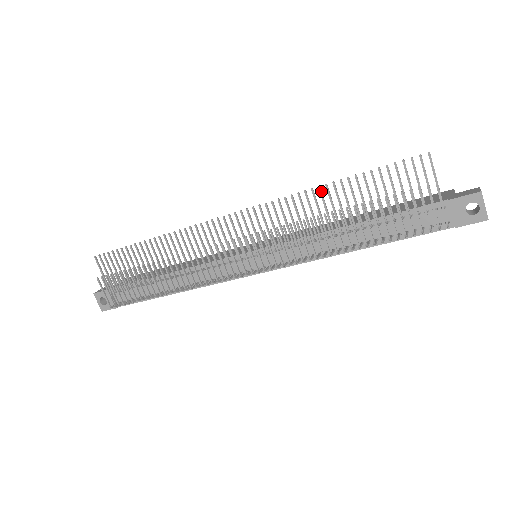
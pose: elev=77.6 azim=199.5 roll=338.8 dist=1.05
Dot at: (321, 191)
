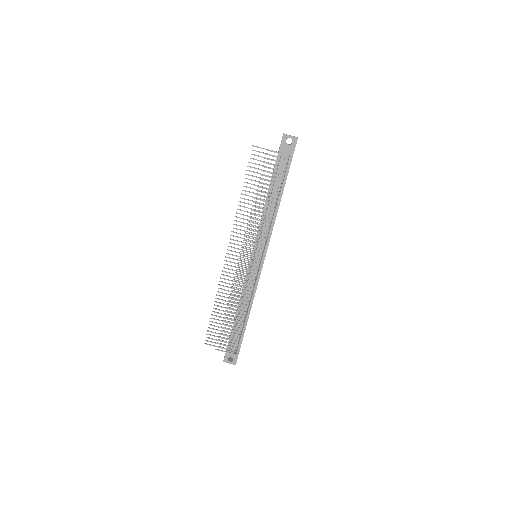
Dot at: (242, 202)
